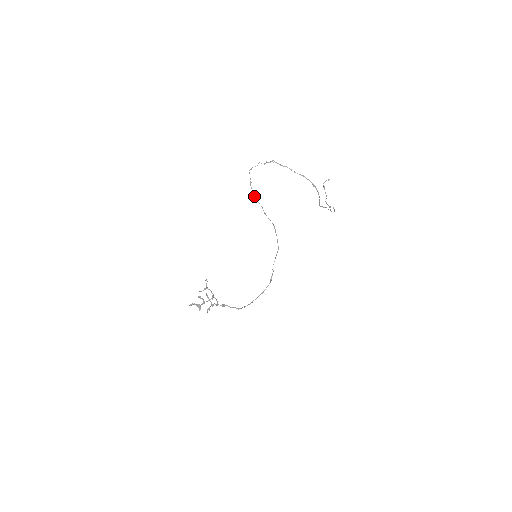
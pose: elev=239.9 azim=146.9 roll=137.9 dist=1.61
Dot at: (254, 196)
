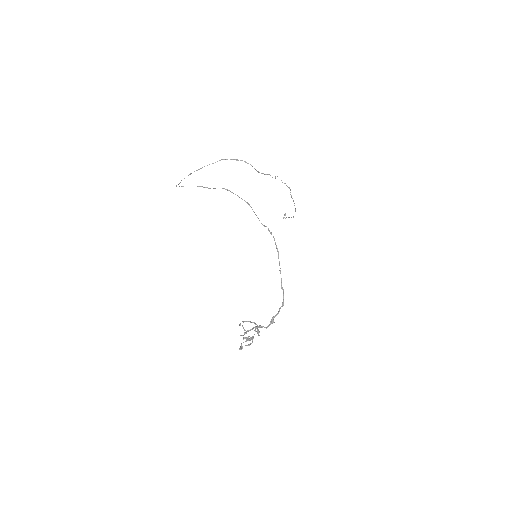
Dot at: occluded
